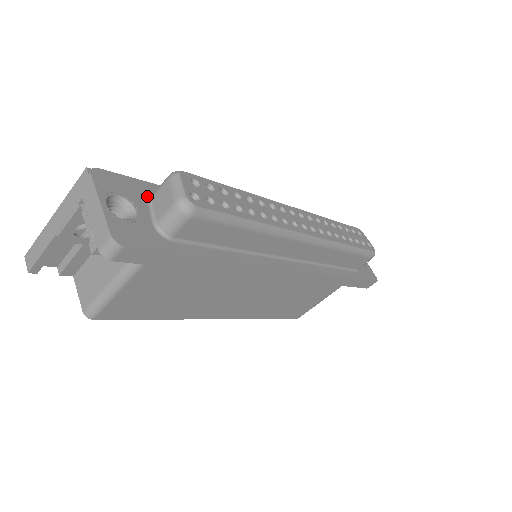
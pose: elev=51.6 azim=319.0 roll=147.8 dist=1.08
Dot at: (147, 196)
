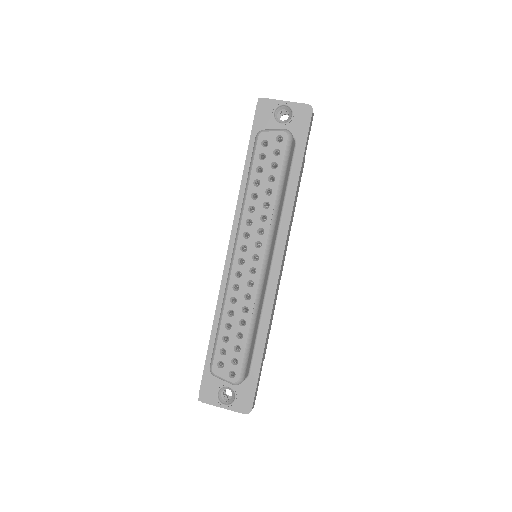
Dot at: occluded
